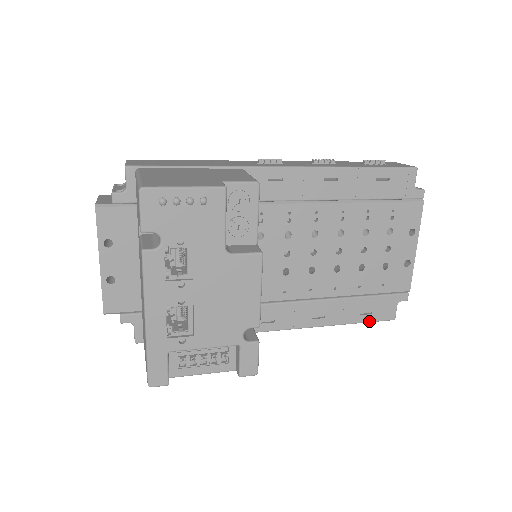
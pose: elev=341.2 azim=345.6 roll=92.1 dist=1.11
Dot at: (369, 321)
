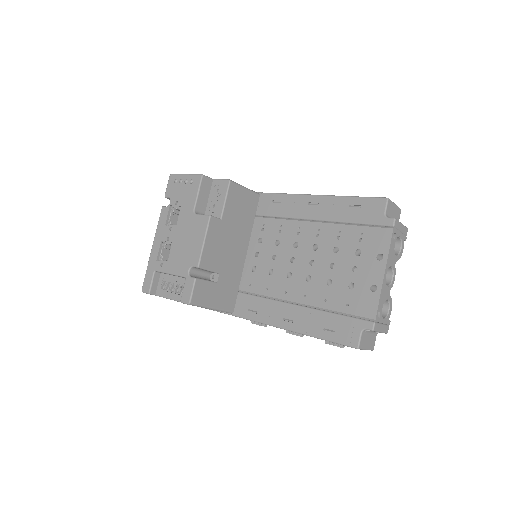
Dot at: (331, 340)
